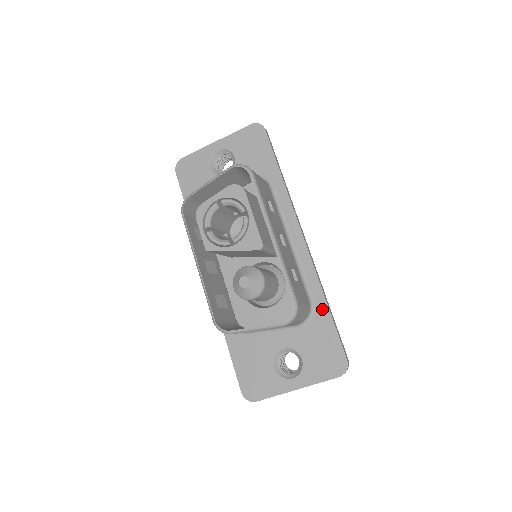
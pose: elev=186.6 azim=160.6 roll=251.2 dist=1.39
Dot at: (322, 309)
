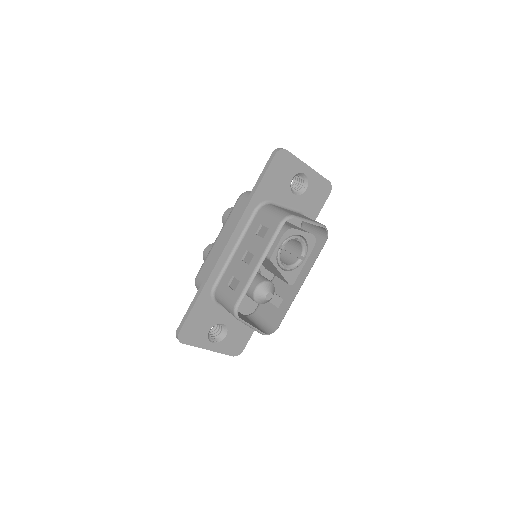
Dot at: occluded
